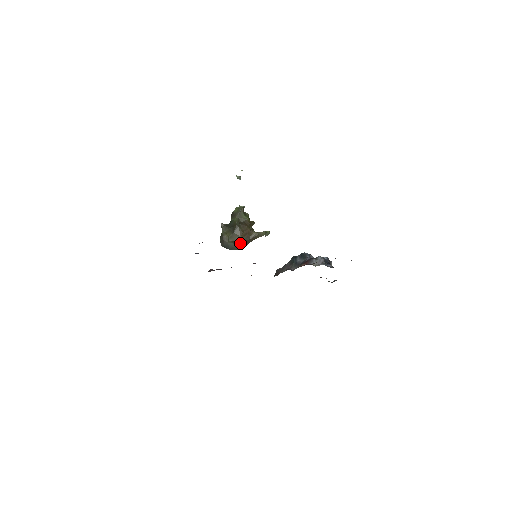
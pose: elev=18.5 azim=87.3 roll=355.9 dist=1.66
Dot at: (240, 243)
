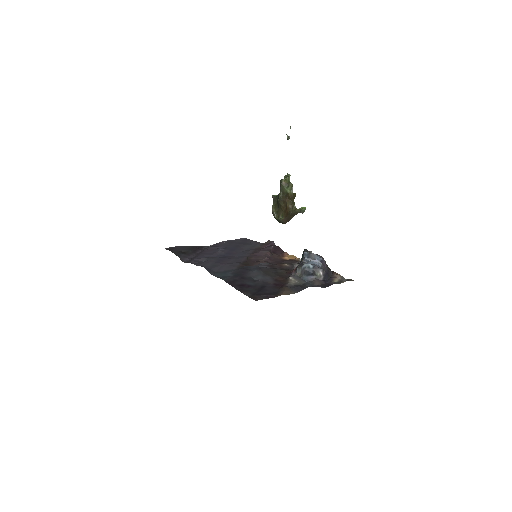
Dot at: (282, 220)
